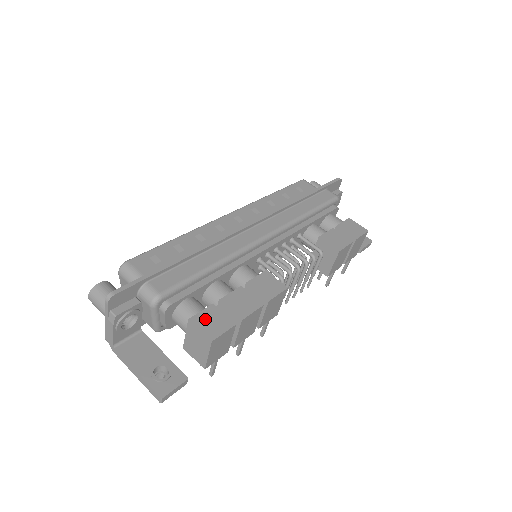
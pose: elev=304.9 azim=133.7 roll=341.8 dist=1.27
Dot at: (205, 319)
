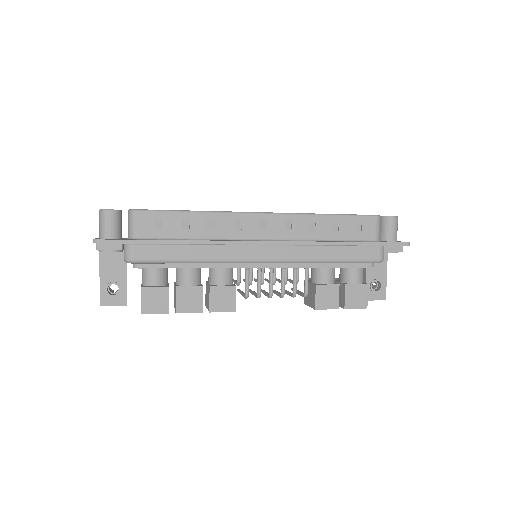
Dot at: (152, 295)
